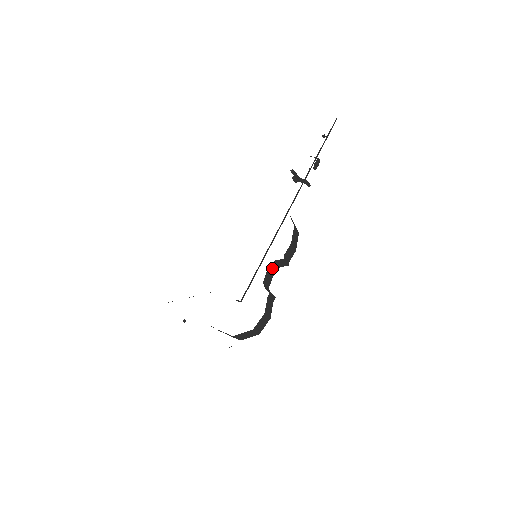
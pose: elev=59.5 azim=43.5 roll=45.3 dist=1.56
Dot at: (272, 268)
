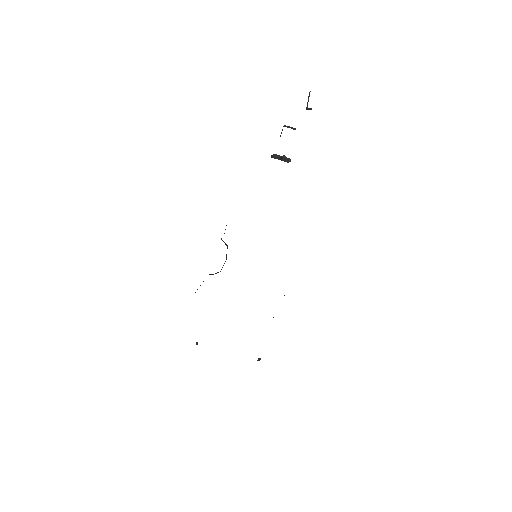
Dot at: occluded
